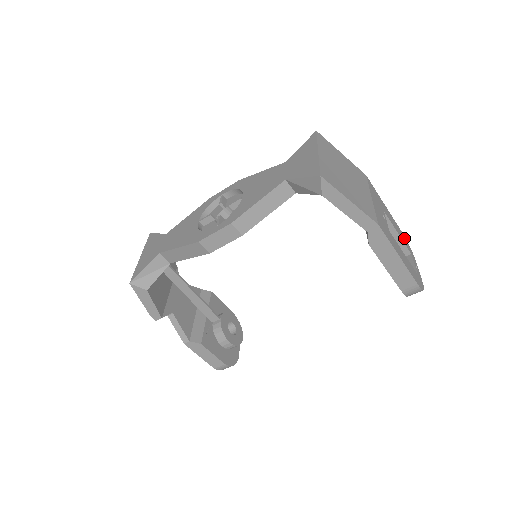
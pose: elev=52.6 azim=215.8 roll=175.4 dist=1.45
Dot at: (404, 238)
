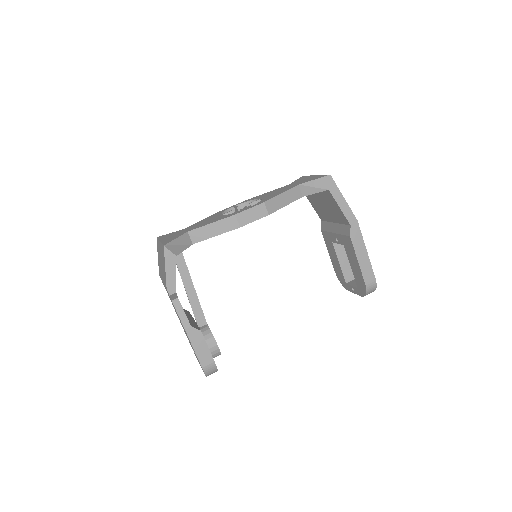
Dot at: occluded
